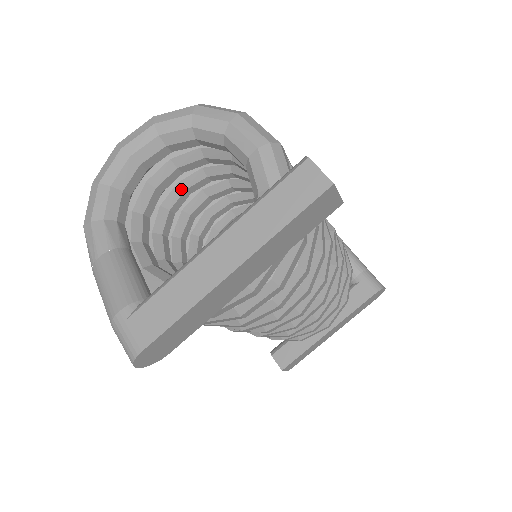
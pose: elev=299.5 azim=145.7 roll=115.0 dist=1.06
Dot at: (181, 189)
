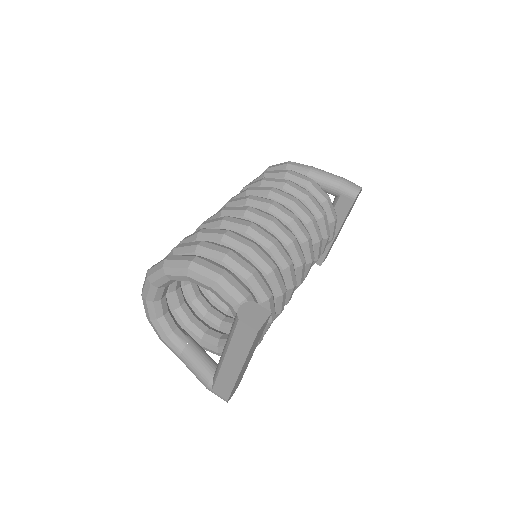
Dot at: occluded
